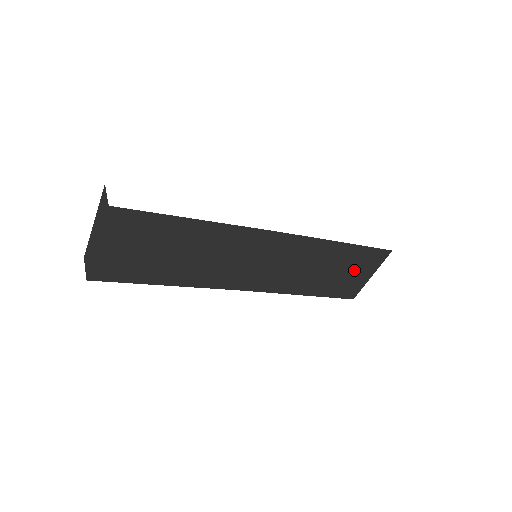
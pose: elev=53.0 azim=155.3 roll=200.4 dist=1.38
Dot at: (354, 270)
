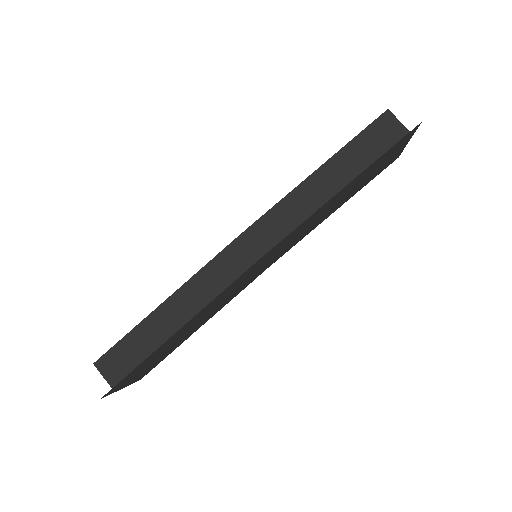
Dot at: (380, 165)
